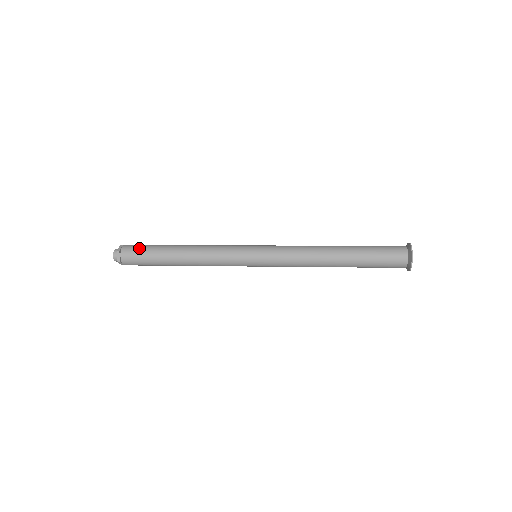
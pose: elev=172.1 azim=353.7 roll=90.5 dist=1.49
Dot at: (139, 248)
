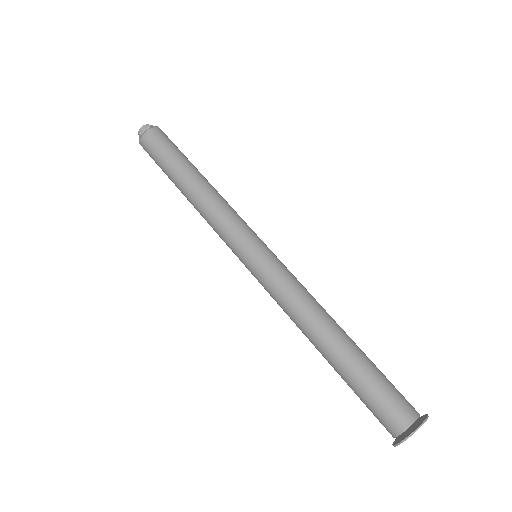
Dot at: (169, 141)
